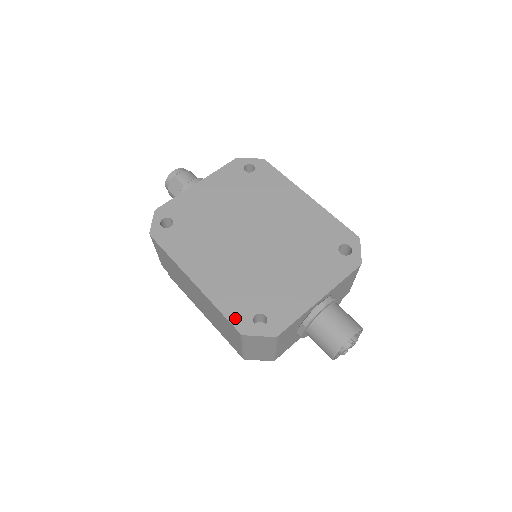
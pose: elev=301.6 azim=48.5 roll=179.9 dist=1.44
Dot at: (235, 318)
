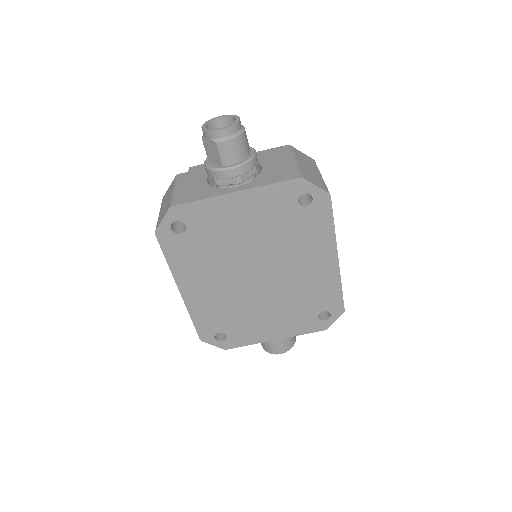
Dot at: (202, 330)
